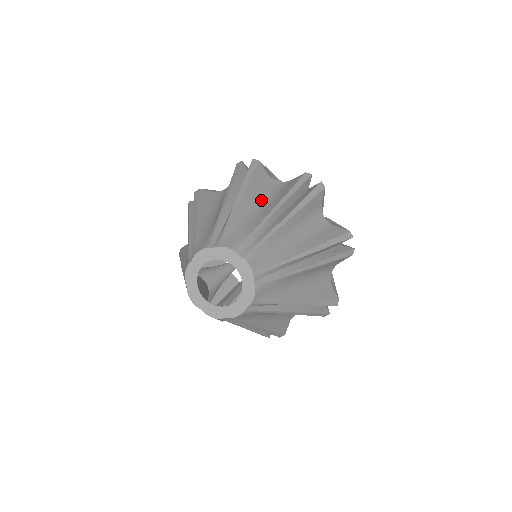
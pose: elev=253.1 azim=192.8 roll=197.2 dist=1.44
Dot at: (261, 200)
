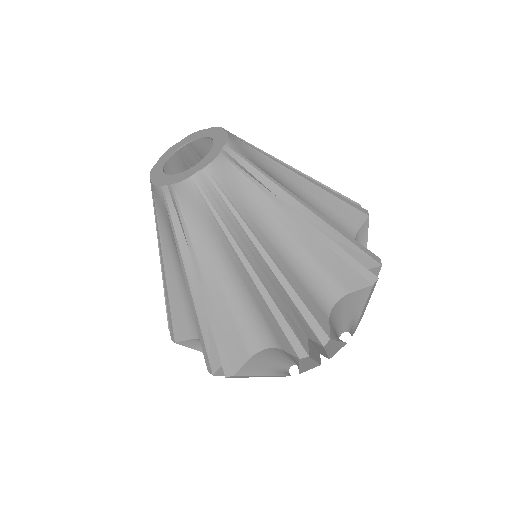
Dot at: occluded
